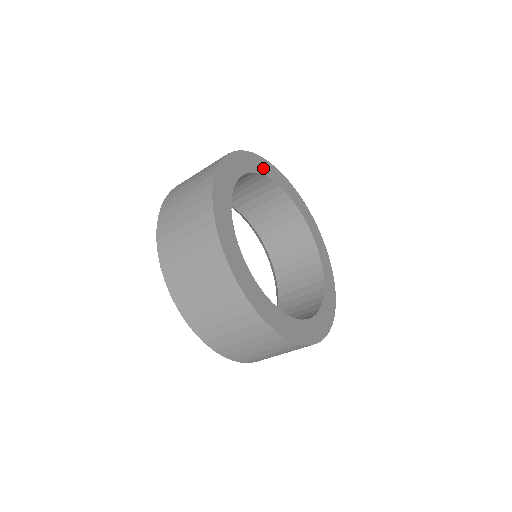
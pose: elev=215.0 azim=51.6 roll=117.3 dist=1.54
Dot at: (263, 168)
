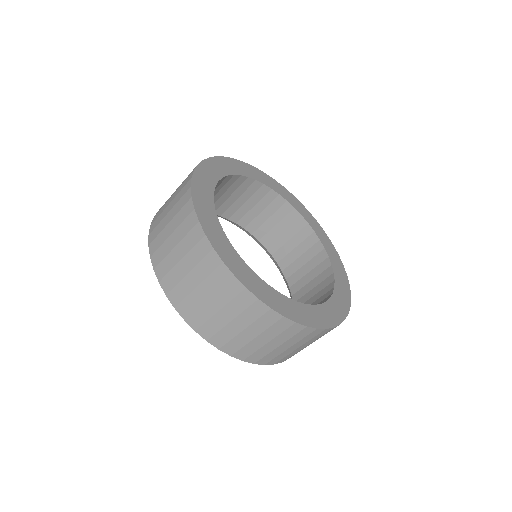
Dot at: (310, 220)
